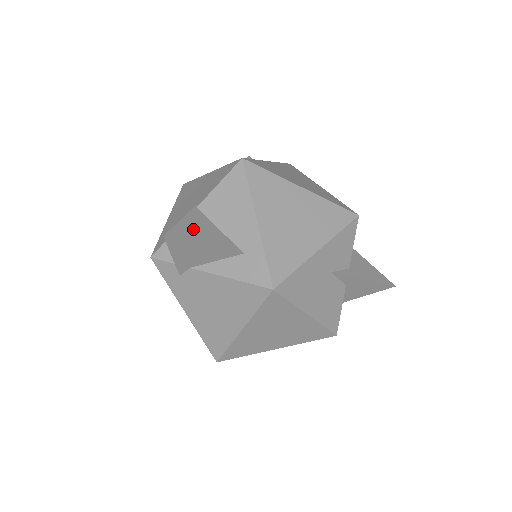
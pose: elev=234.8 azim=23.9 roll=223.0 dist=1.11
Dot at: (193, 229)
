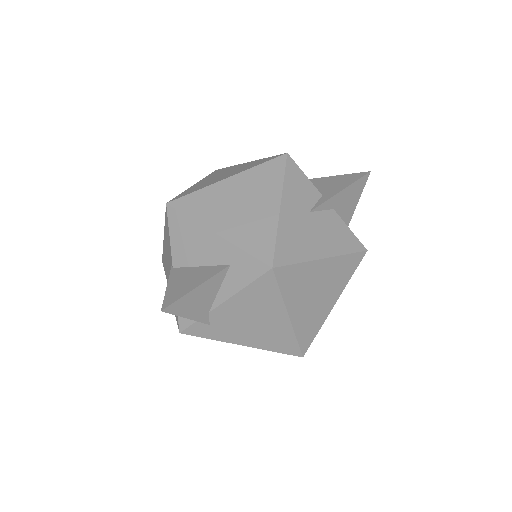
Dot at: (180, 285)
